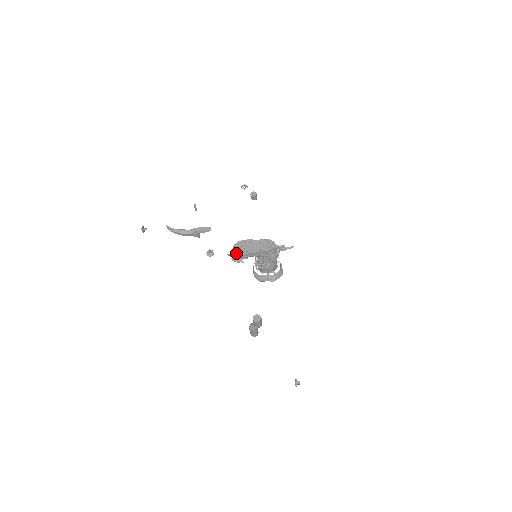
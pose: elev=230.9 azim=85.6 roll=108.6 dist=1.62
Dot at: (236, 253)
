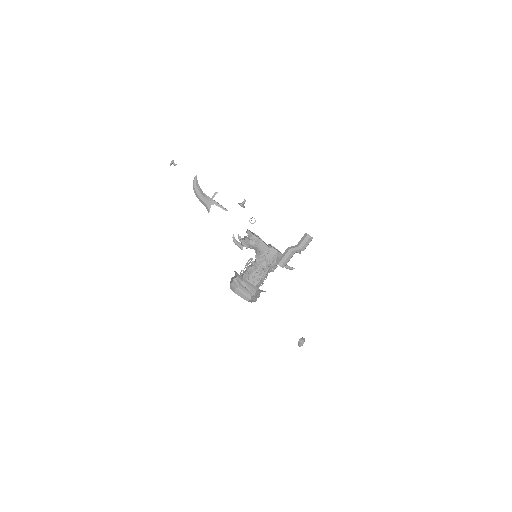
Dot at: (249, 234)
